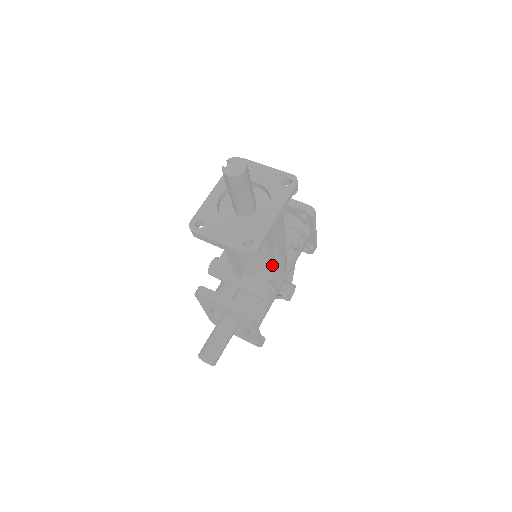
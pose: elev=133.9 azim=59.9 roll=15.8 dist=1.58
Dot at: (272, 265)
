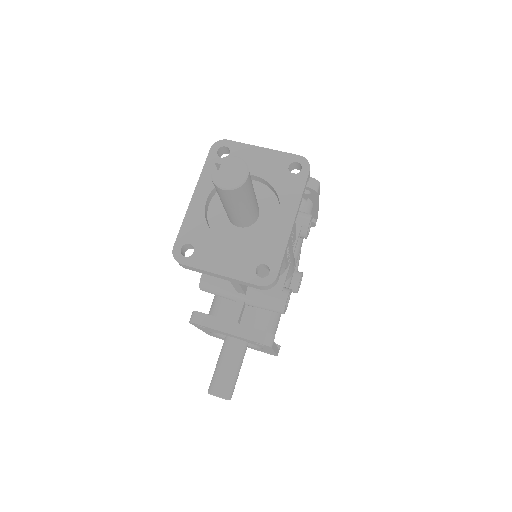
Dot at: (283, 270)
